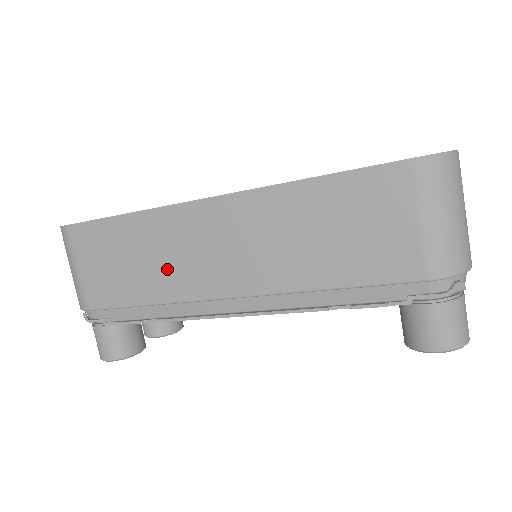
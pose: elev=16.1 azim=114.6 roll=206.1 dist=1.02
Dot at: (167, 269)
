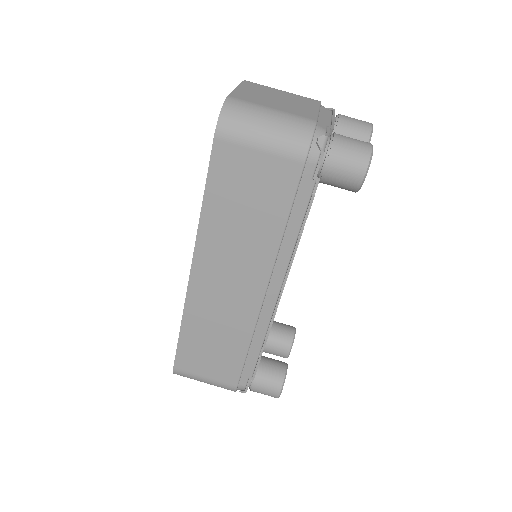
Dot at: (228, 324)
